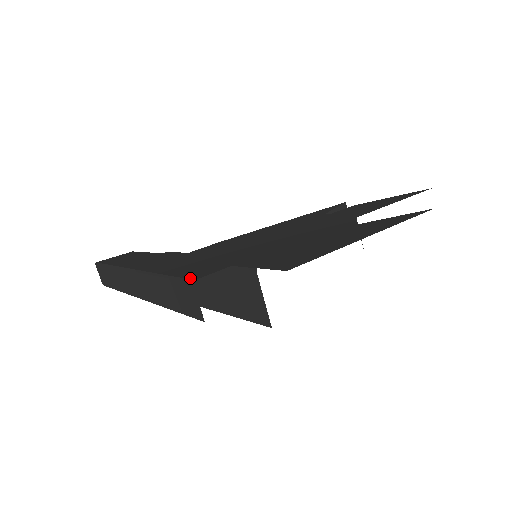
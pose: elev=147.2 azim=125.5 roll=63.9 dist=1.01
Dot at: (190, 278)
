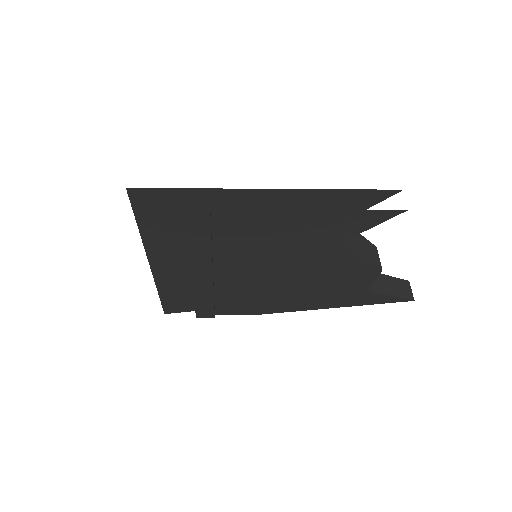
Dot at: occluded
